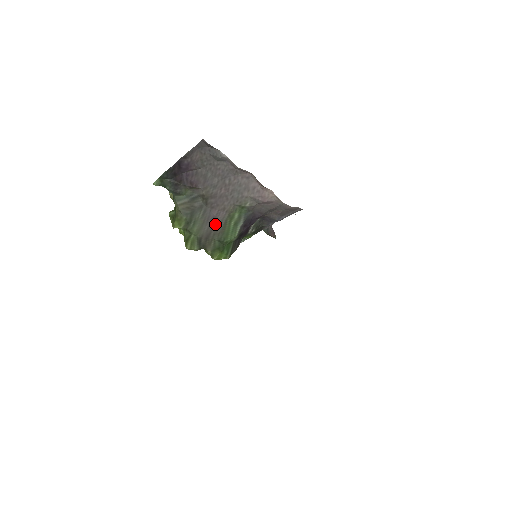
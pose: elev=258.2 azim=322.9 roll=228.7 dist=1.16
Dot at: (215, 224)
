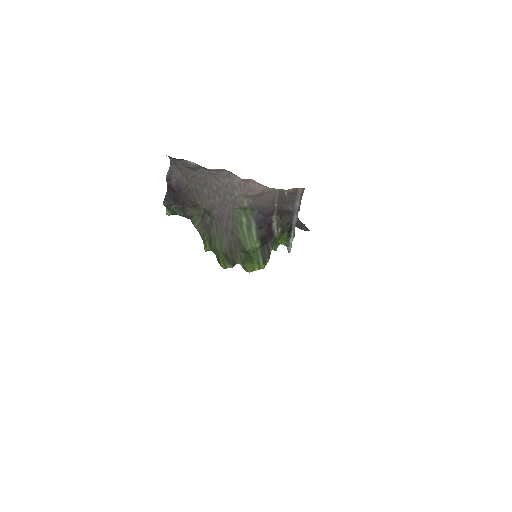
Dot at: (230, 235)
